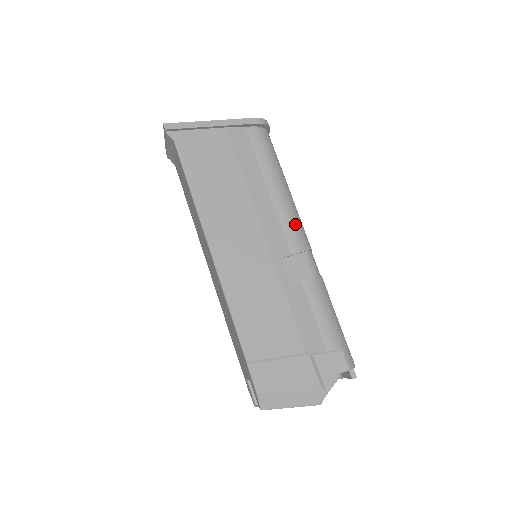
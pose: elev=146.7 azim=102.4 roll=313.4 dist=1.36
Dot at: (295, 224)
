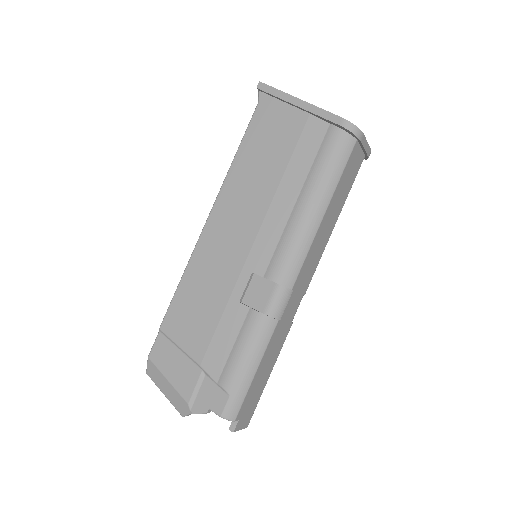
Dot at: (292, 252)
